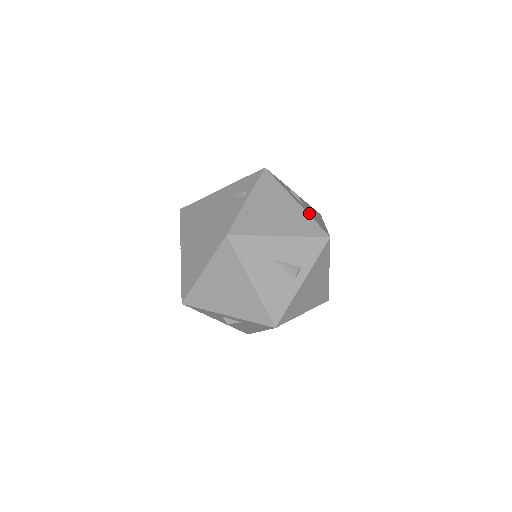
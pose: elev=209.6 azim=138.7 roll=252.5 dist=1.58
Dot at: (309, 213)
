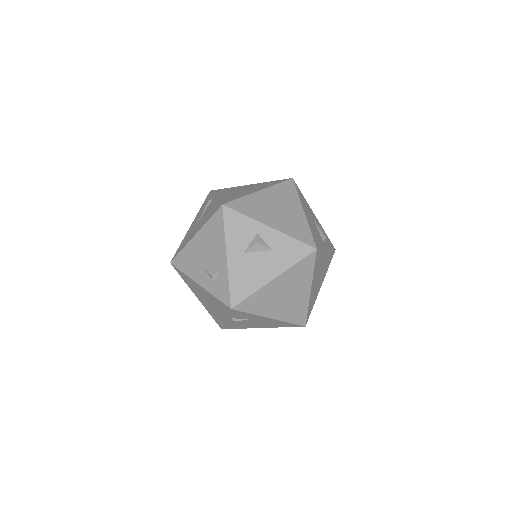
Dot at: occluded
